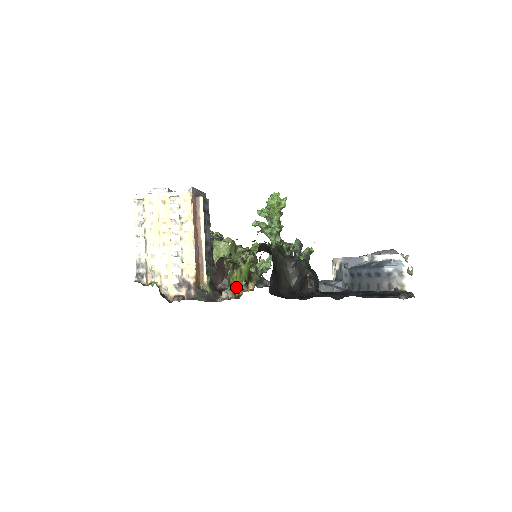
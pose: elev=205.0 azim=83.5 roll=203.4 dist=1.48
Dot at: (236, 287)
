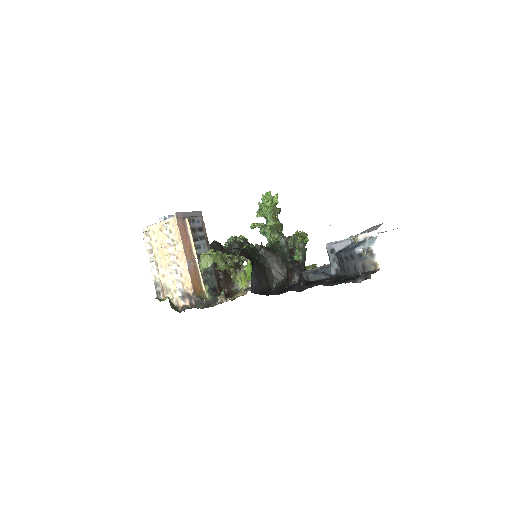
Dot at: (242, 288)
